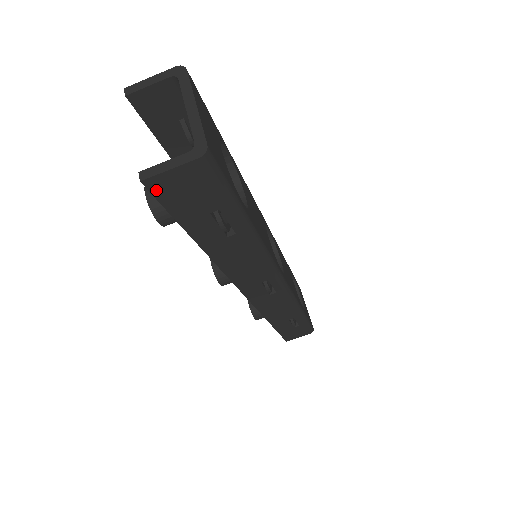
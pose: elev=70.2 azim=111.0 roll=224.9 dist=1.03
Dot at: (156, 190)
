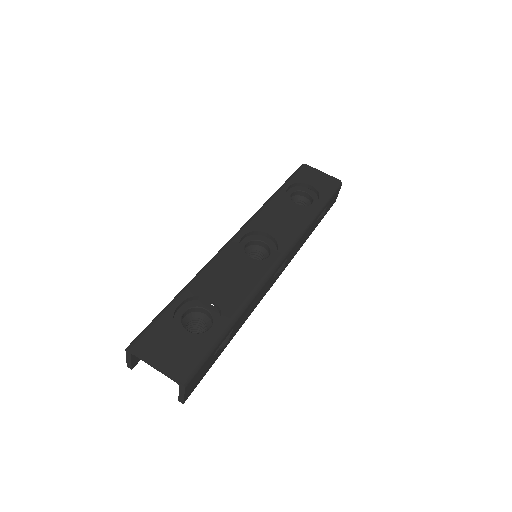
Dot at: (190, 393)
